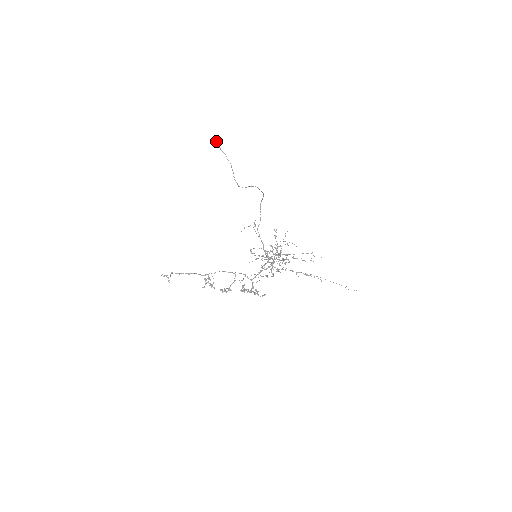
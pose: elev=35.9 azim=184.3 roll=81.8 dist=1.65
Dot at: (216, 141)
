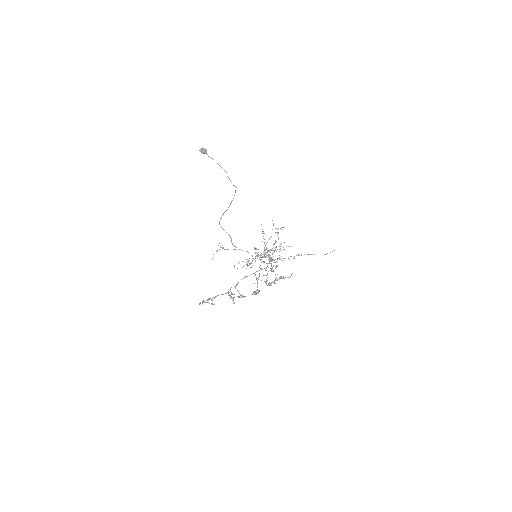
Dot at: (205, 149)
